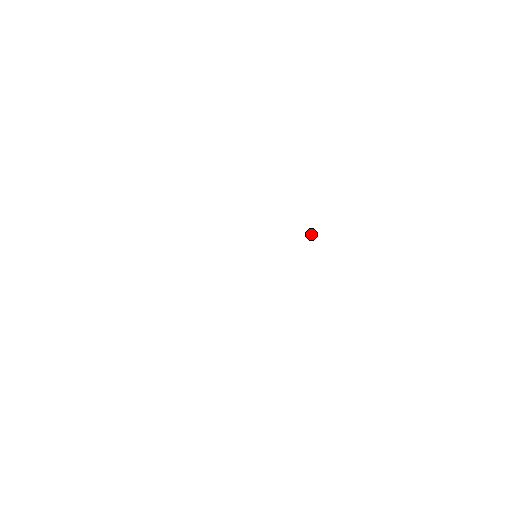
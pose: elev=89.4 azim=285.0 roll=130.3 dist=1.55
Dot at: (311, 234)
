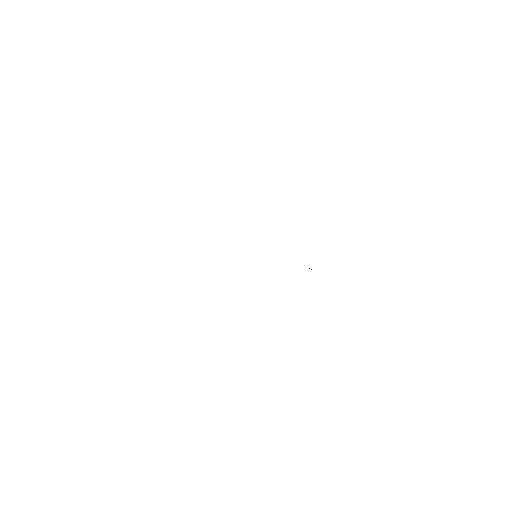
Dot at: (311, 269)
